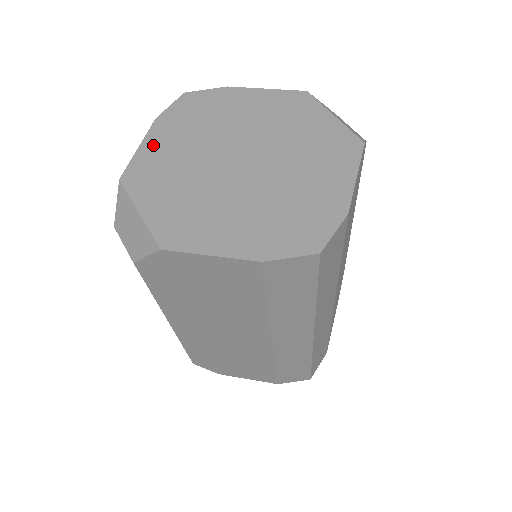
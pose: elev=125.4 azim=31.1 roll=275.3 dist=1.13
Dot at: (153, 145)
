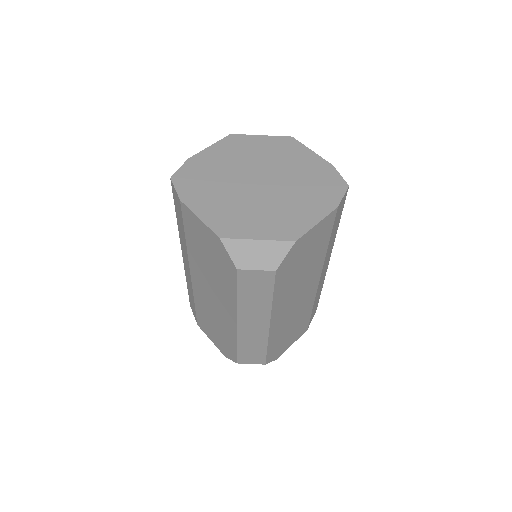
Dot at: (205, 211)
